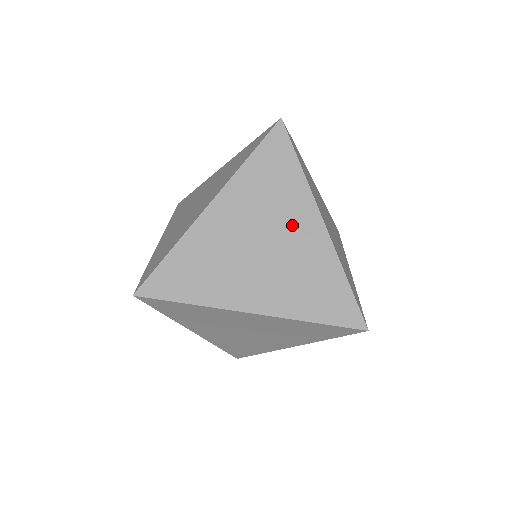
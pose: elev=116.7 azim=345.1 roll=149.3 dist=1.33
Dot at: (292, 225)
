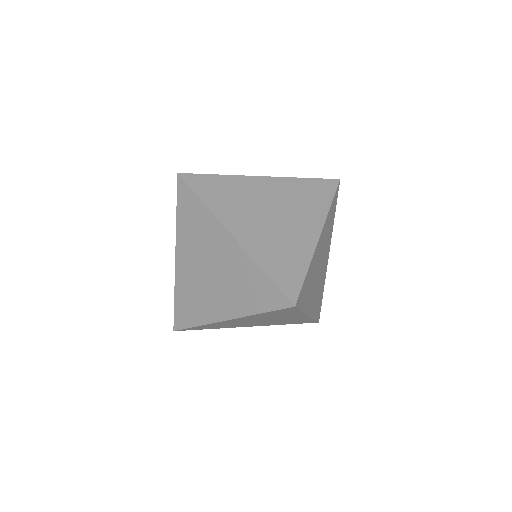
Dot at: (300, 221)
